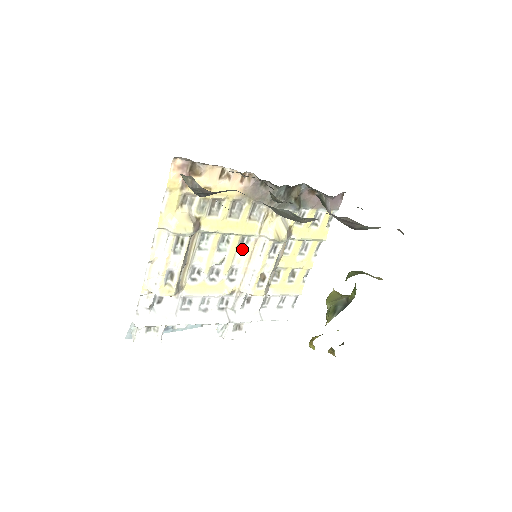
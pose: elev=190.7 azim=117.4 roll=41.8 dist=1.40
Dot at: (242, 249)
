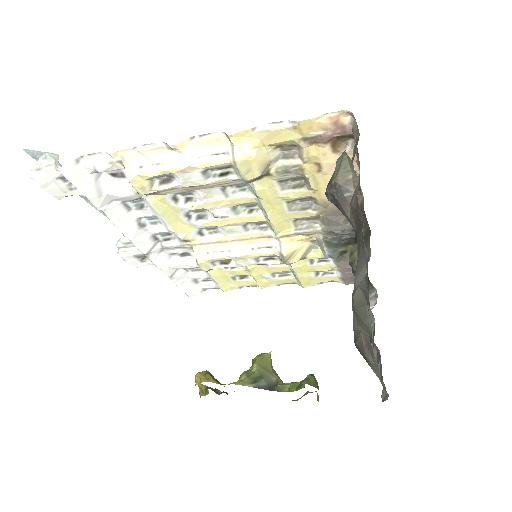
Dot at: (249, 227)
